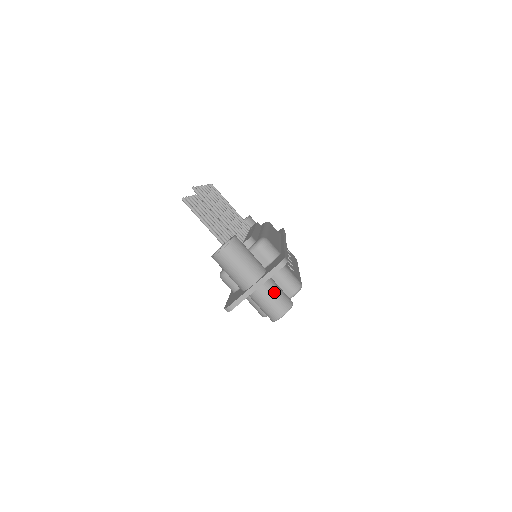
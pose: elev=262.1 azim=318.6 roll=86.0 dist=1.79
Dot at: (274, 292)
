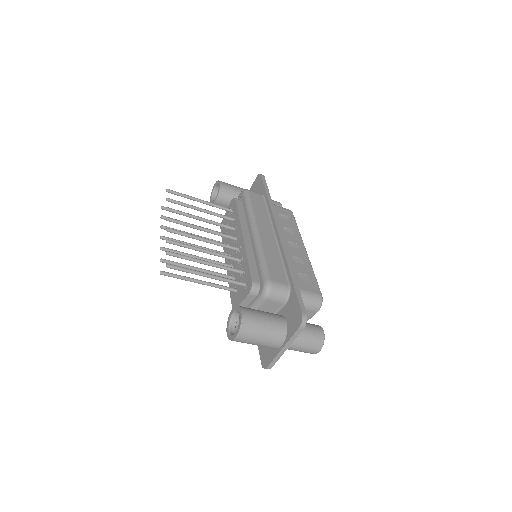
Dot at: (303, 339)
